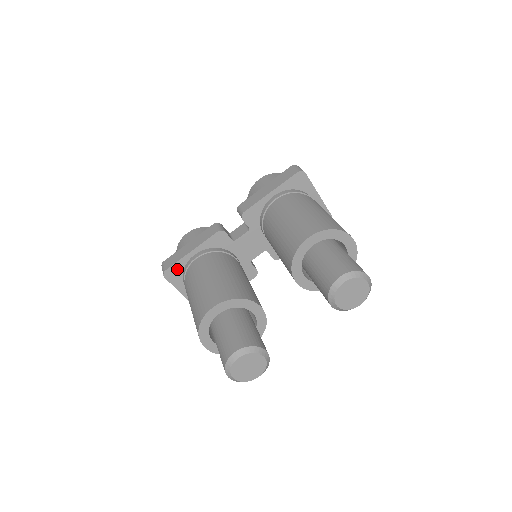
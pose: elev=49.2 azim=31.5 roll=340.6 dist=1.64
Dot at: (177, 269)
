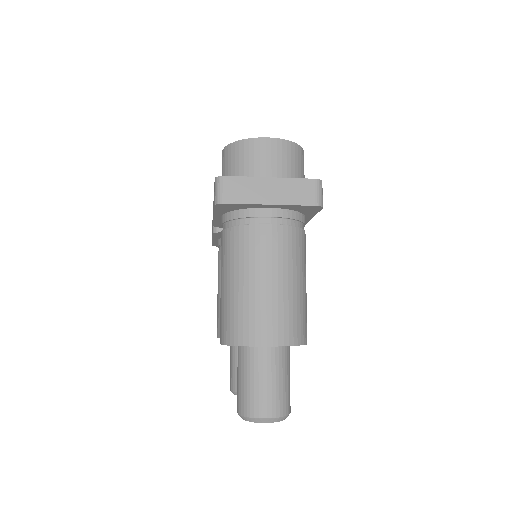
Dot at: occluded
